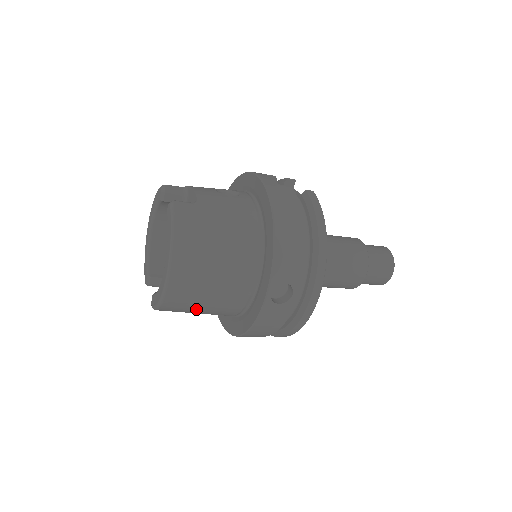
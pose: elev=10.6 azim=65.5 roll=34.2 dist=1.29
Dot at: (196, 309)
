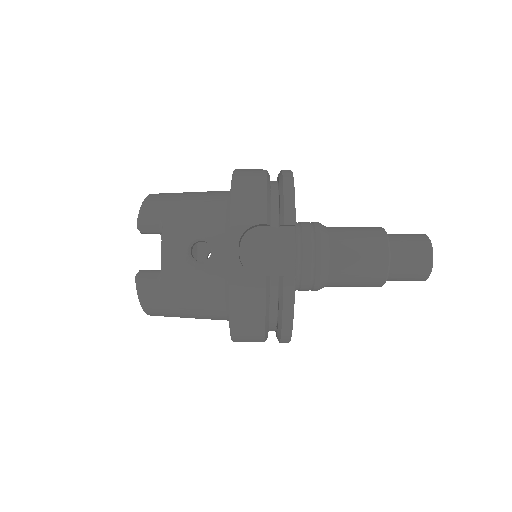
Dot at: occluded
